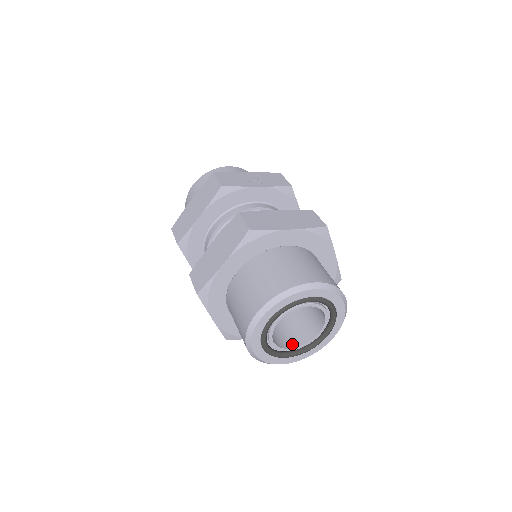
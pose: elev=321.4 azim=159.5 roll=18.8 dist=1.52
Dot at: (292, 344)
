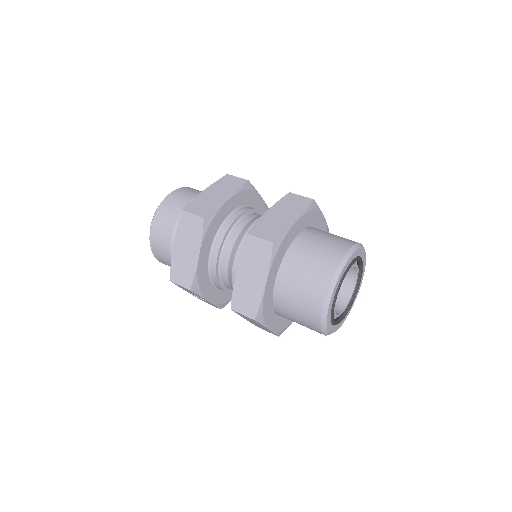
Dot at: occluded
